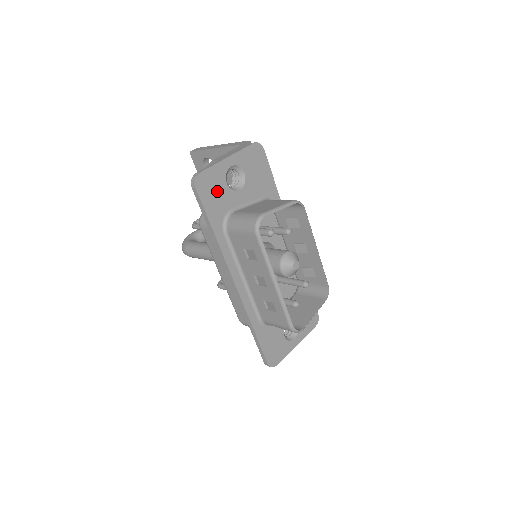
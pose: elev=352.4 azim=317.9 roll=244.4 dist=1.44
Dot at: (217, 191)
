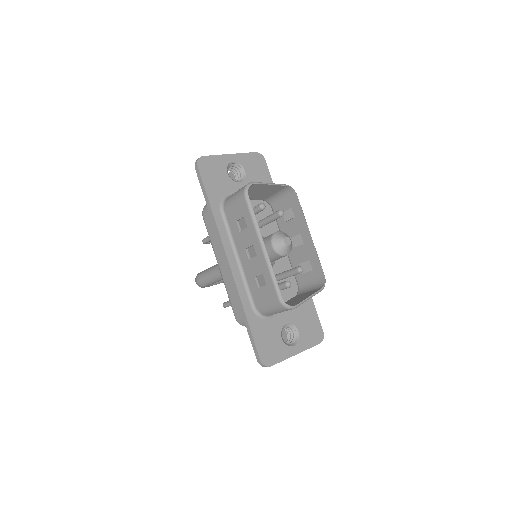
Dot at: (217, 176)
